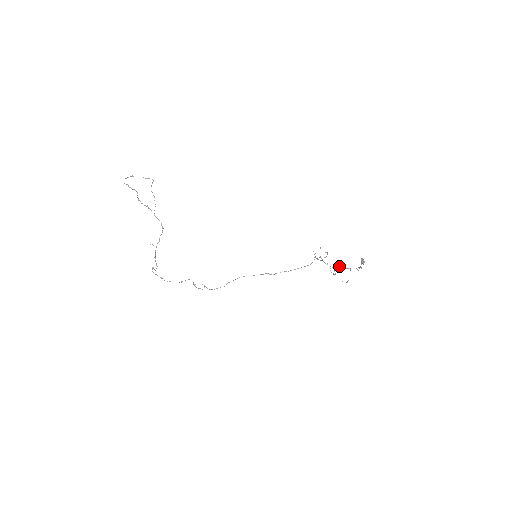
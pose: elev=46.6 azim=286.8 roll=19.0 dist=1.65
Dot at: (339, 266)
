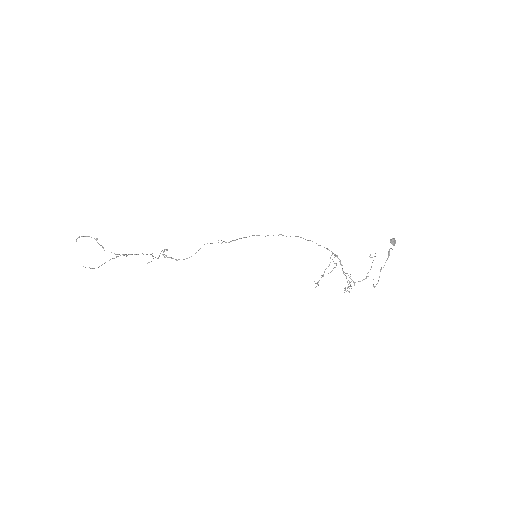
Dot at: (350, 286)
